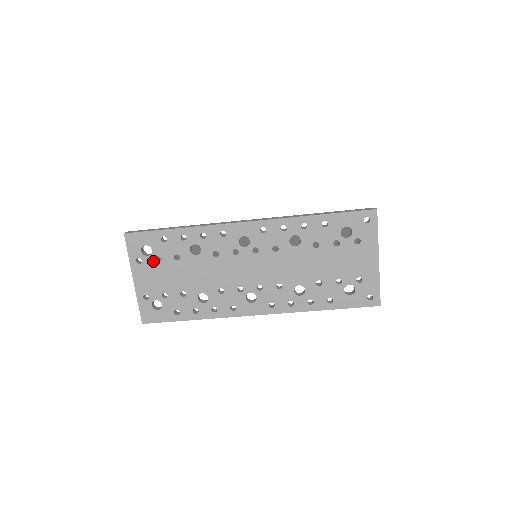
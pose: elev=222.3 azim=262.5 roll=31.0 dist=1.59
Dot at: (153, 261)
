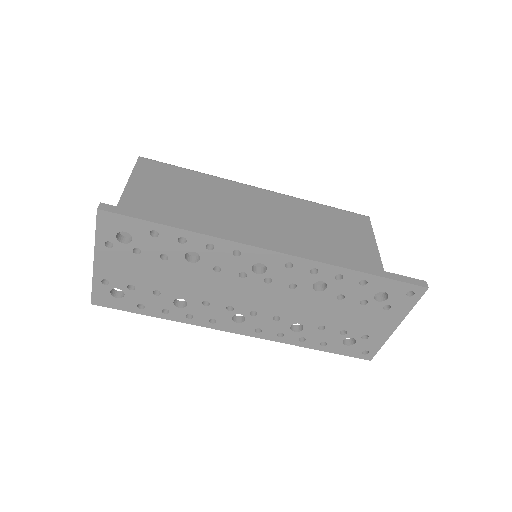
Dot at: (129, 251)
